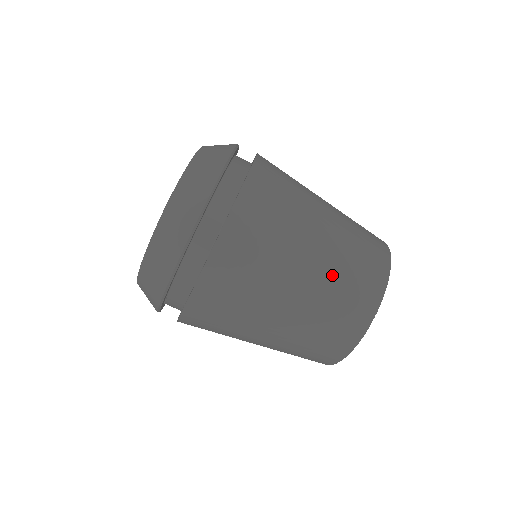
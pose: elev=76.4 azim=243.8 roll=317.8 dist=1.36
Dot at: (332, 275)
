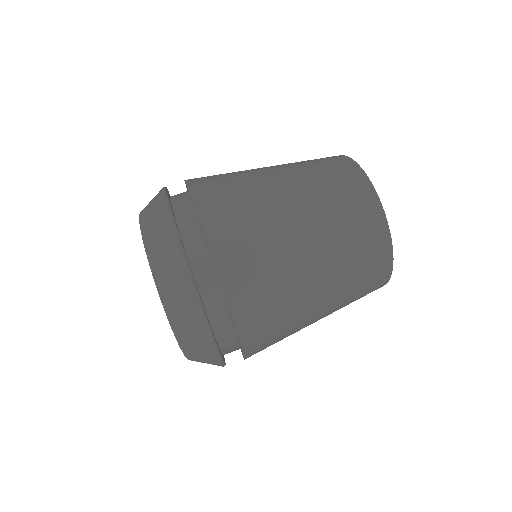
Dot at: occluded
